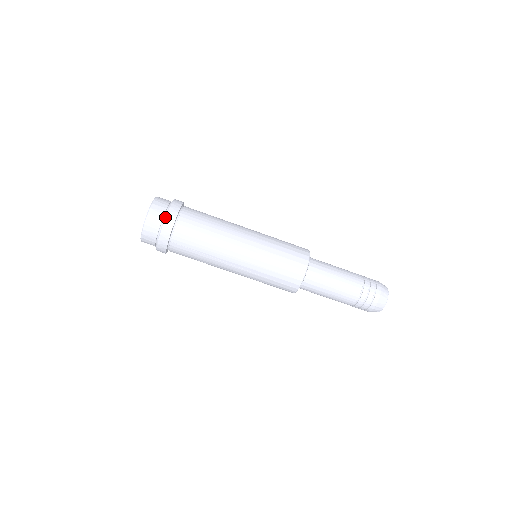
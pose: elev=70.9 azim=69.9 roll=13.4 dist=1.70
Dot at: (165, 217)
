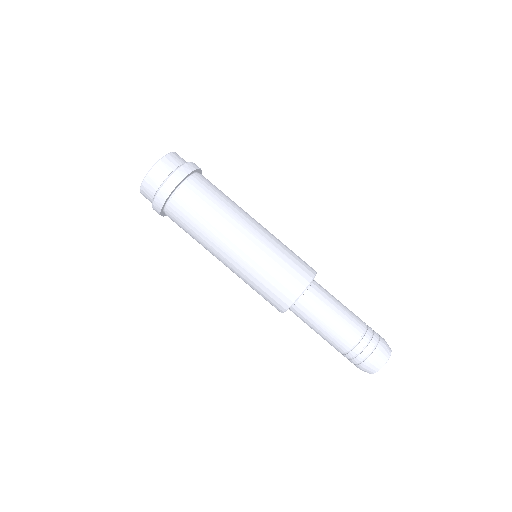
Dot at: (181, 166)
